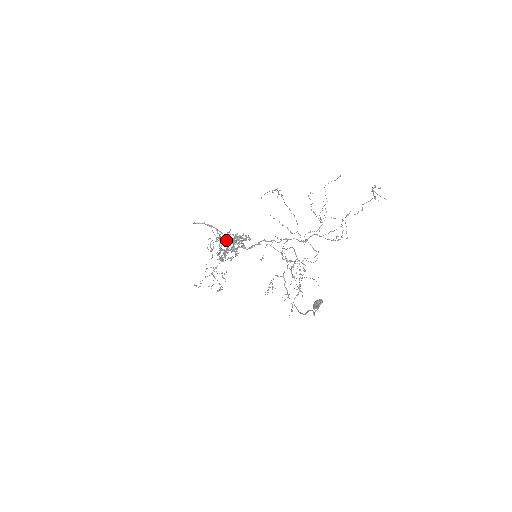
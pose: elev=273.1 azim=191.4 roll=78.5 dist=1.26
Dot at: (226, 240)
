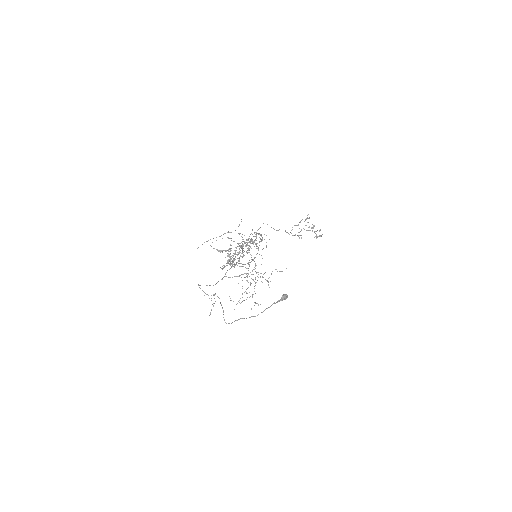
Dot at: occluded
